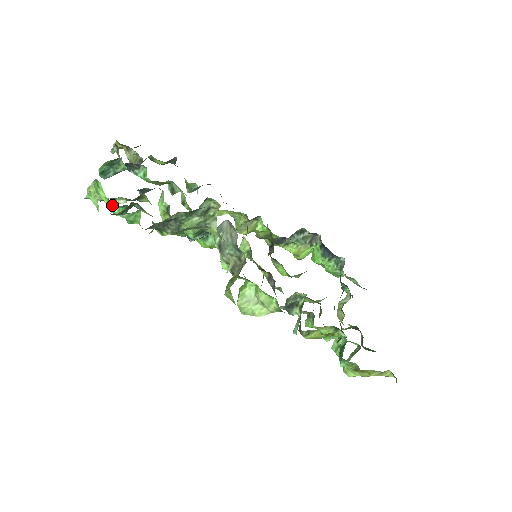
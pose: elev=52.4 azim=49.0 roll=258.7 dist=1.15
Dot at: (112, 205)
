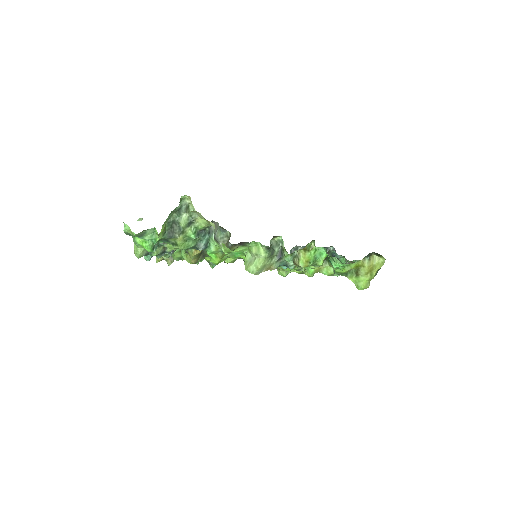
Dot at: (144, 242)
